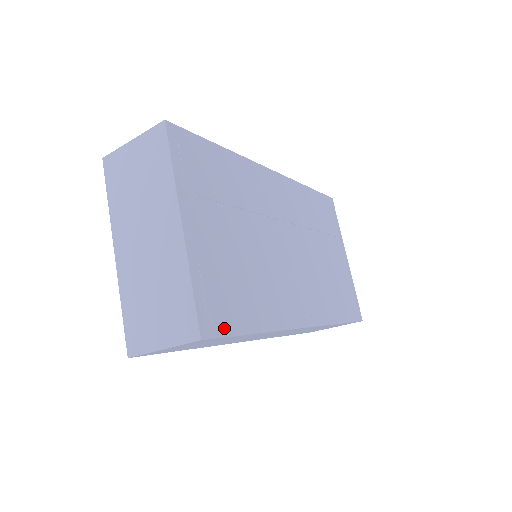
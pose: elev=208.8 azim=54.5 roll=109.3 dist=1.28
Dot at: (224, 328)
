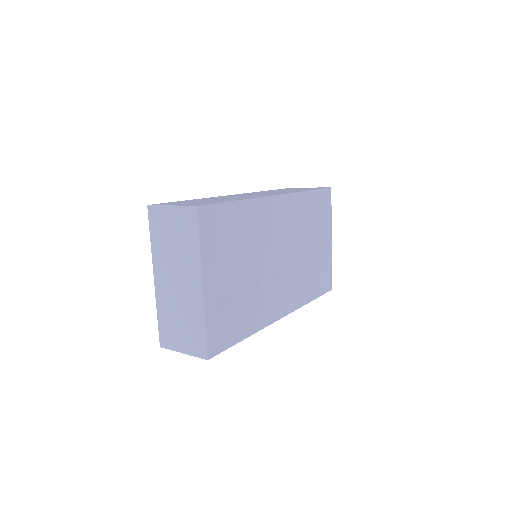
Dot at: (223, 345)
